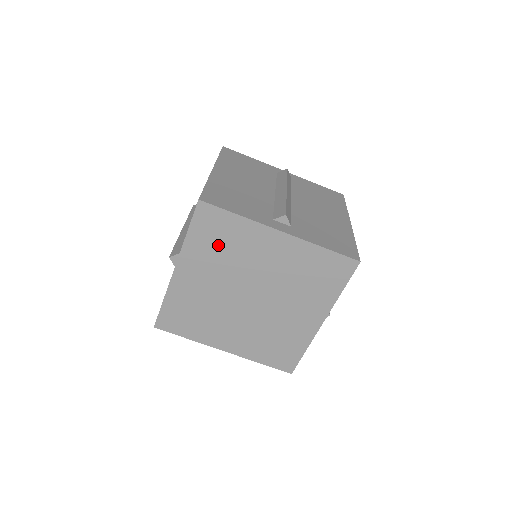
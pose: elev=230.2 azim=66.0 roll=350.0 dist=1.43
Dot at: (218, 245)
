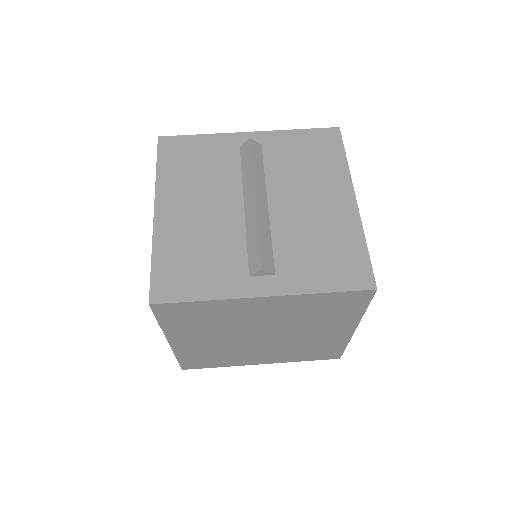
Dot at: (200, 321)
